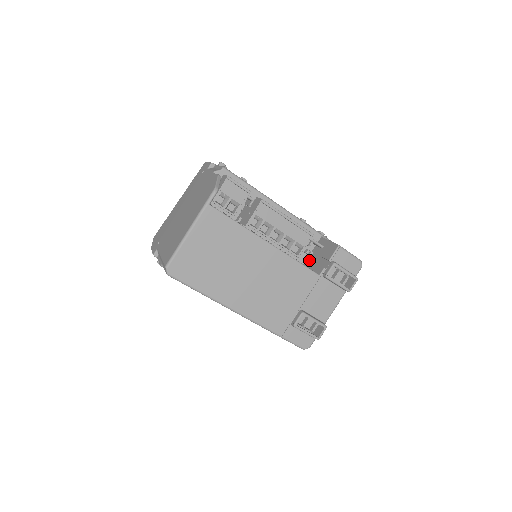
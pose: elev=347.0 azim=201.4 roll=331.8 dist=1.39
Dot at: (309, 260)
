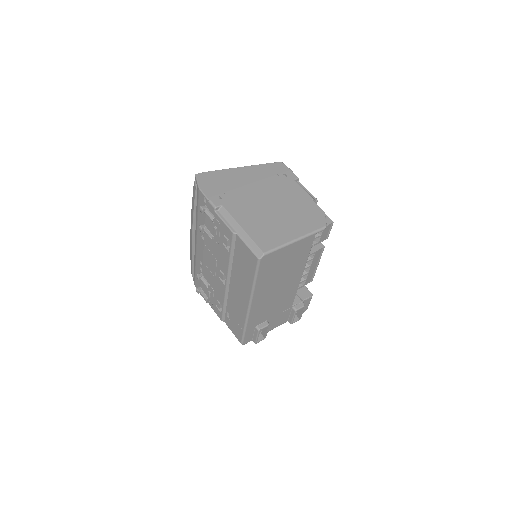
Dot at: occluded
